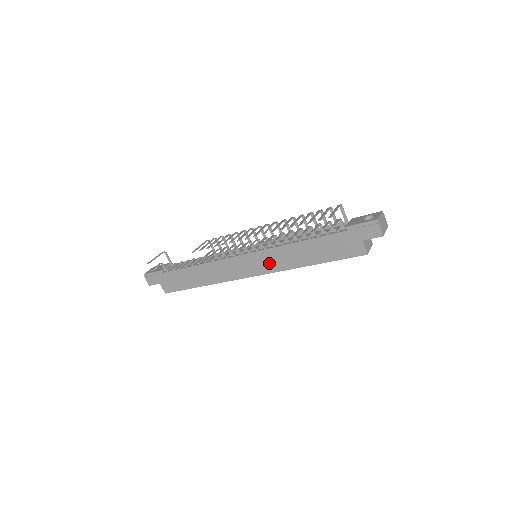
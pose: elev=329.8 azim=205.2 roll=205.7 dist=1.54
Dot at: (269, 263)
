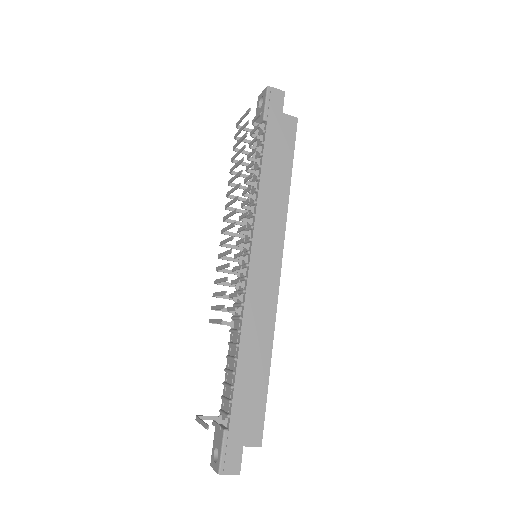
Dot at: (272, 233)
